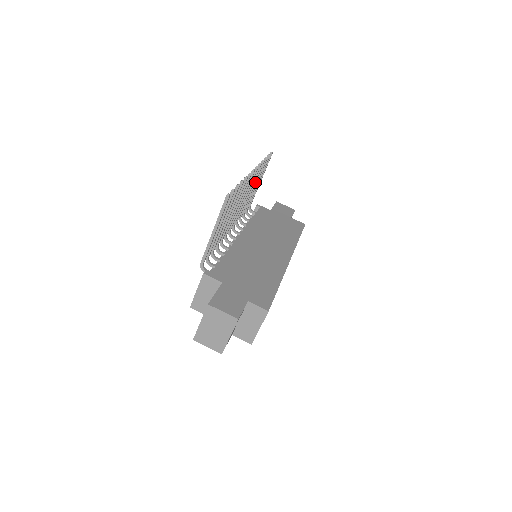
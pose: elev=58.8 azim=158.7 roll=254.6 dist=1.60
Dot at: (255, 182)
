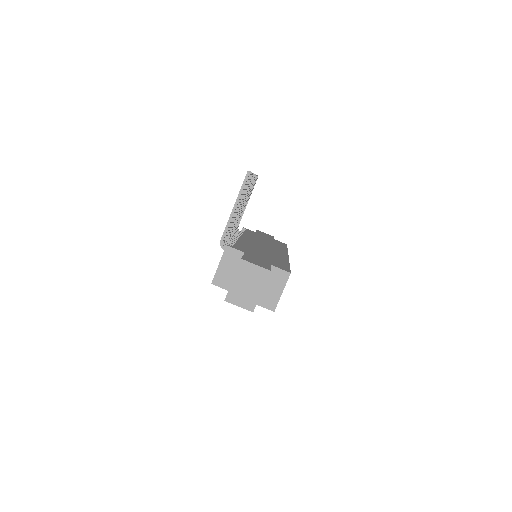
Dot at: (248, 195)
